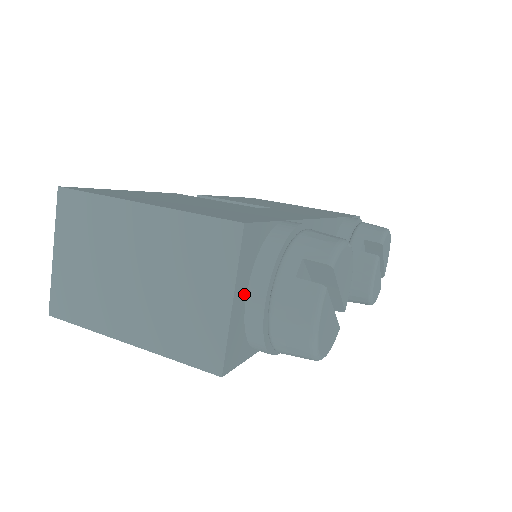
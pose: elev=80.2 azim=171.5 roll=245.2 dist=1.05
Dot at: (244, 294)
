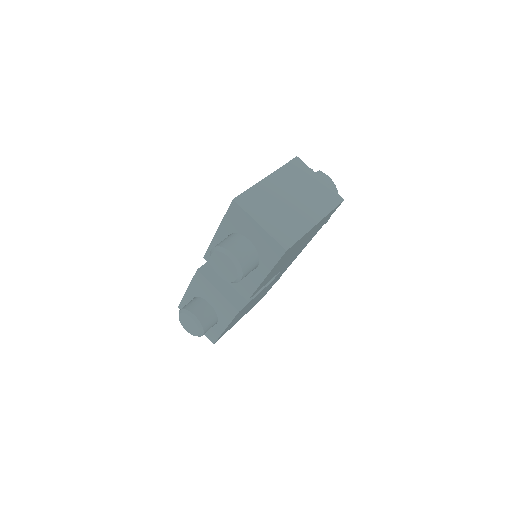
Dot at: occluded
